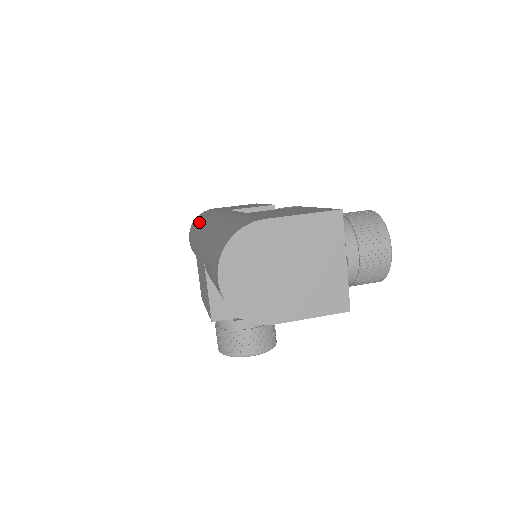
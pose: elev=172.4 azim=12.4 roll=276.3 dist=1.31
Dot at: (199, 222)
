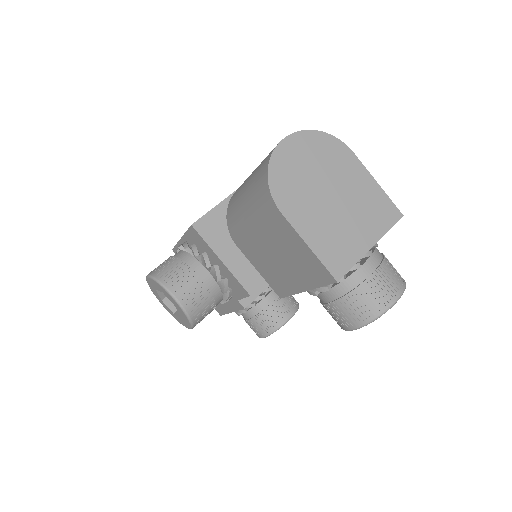
Dot at: occluded
